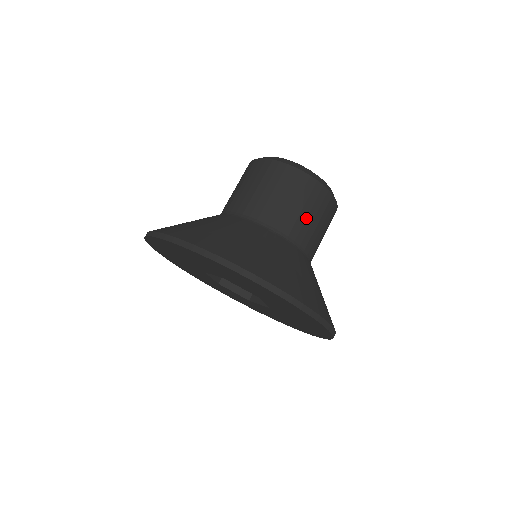
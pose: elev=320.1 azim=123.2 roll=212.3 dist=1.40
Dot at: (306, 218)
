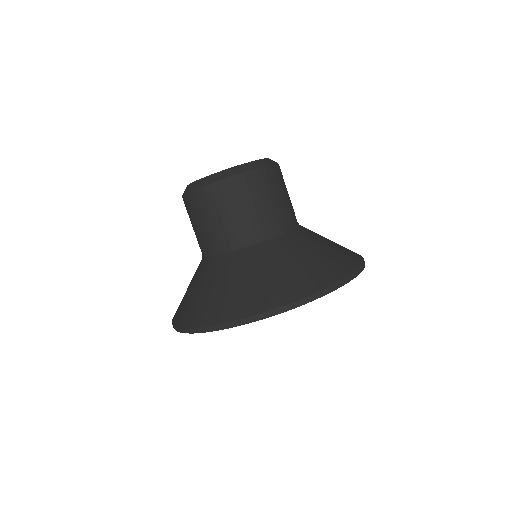
Dot at: (286, 201)
